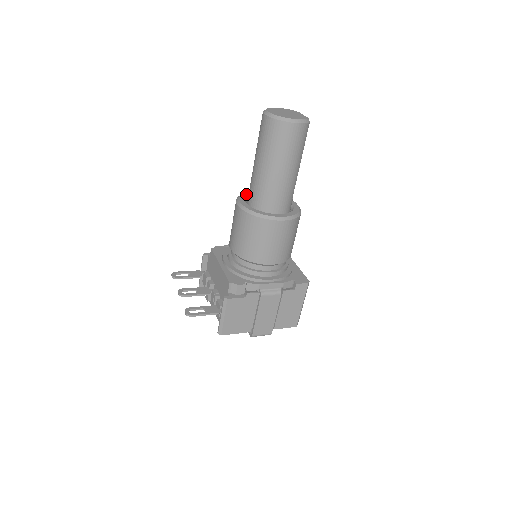
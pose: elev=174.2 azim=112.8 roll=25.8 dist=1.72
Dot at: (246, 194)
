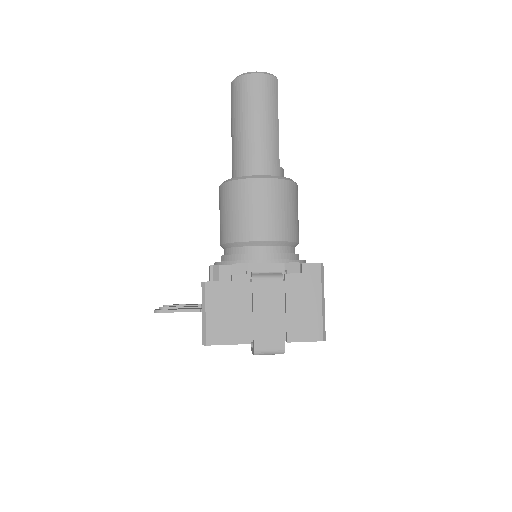
Dot at: occluded
